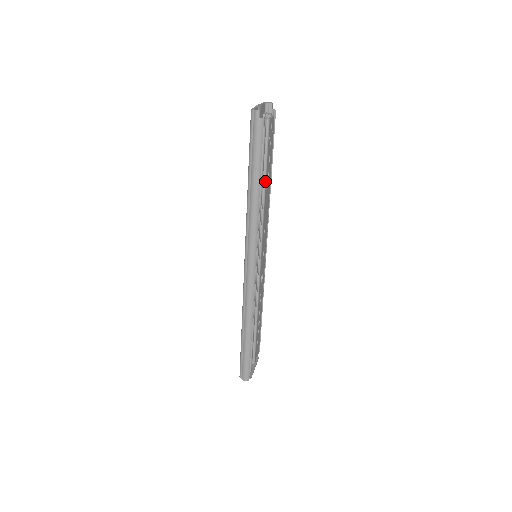
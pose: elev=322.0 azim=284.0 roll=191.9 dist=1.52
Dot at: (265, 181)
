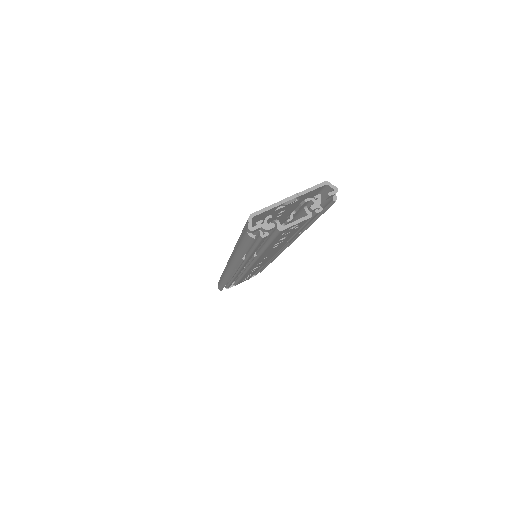
Dot at: (264, 249)
